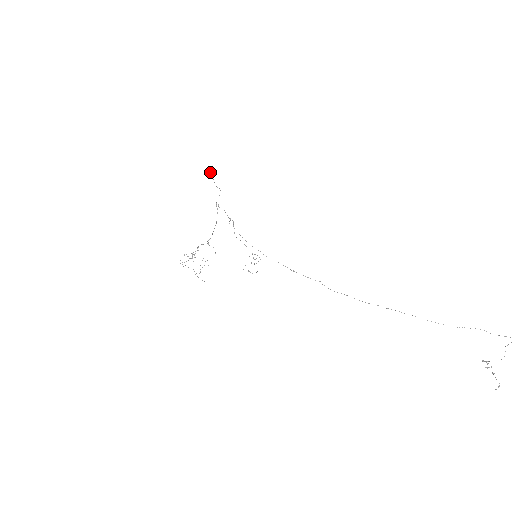
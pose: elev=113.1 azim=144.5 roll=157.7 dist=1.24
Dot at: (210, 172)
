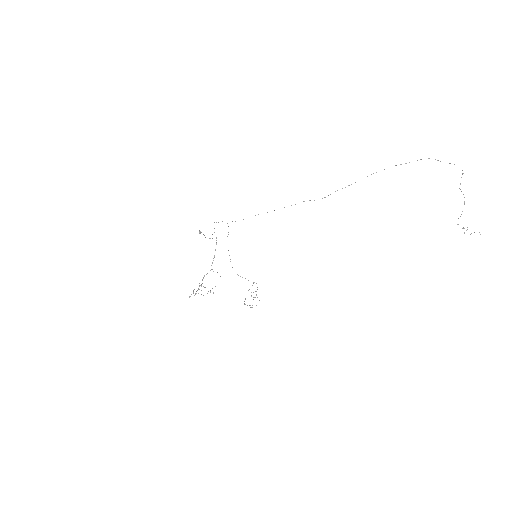
Dot at: (200, 231)
